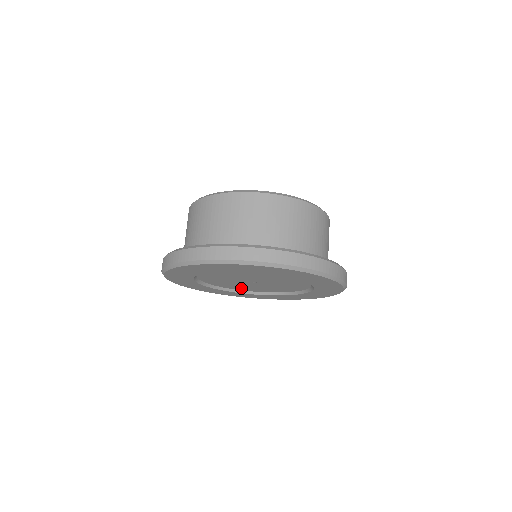
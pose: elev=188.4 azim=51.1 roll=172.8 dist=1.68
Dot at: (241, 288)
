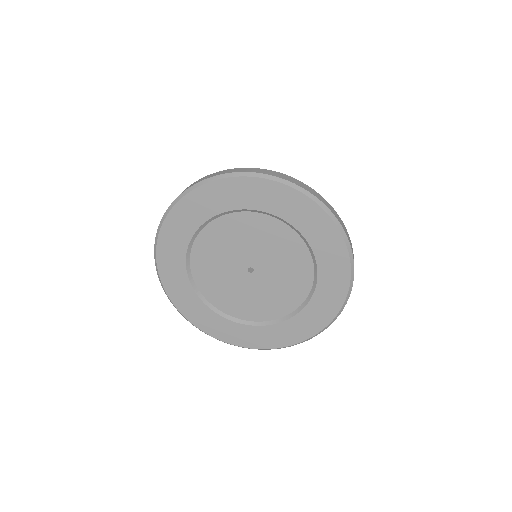
Dot at: (243, 309)
